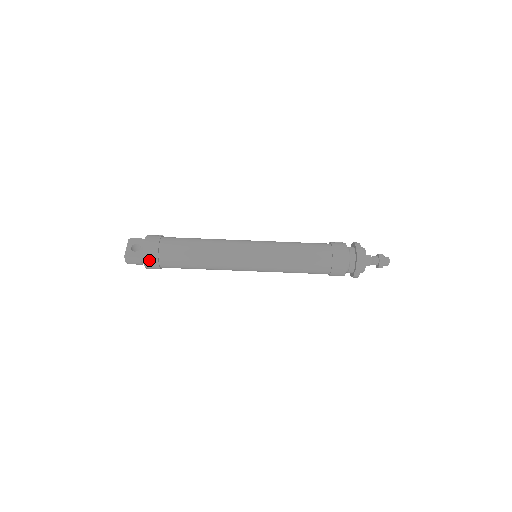
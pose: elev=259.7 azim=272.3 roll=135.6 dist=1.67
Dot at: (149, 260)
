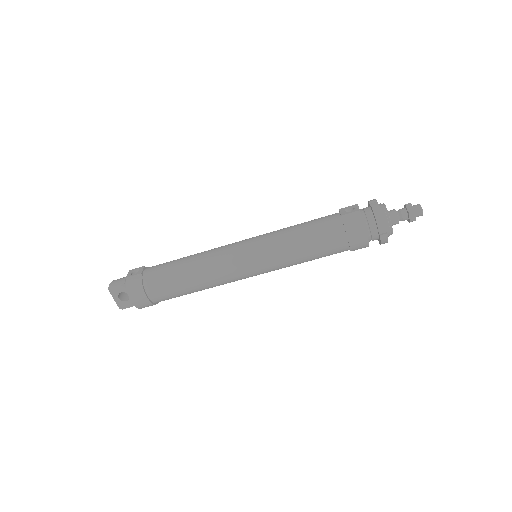
Dot at: occluded
